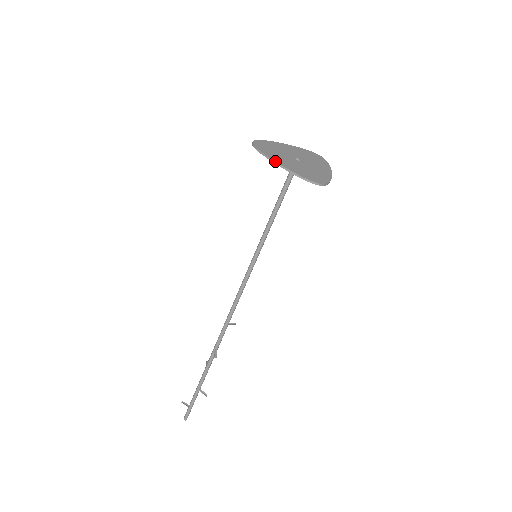
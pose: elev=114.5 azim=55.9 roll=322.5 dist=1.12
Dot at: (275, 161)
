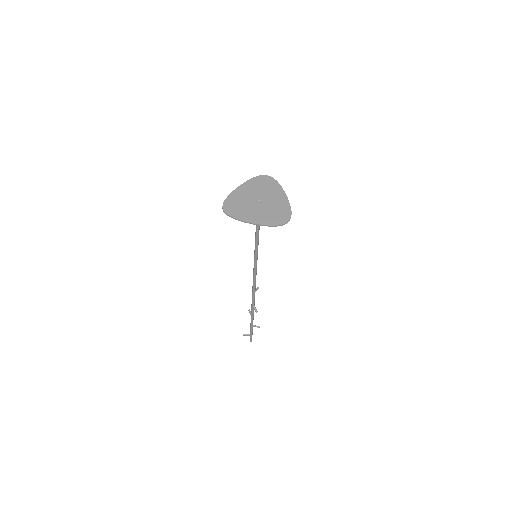
Dot at: (250, 223)
